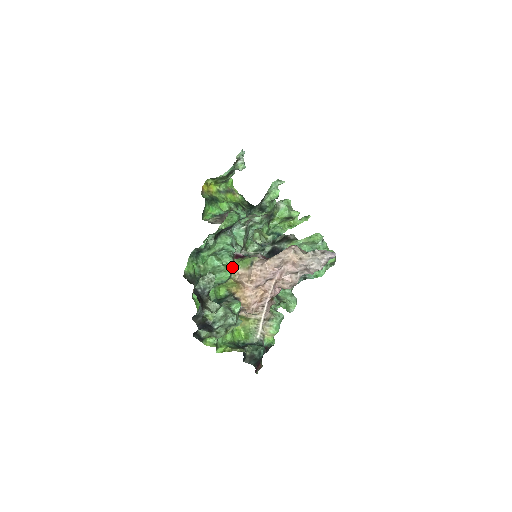
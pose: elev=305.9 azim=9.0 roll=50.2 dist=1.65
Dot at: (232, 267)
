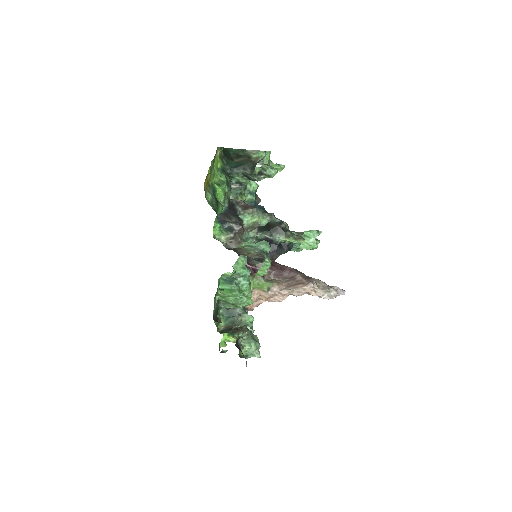
Dot at: (250, 293)
